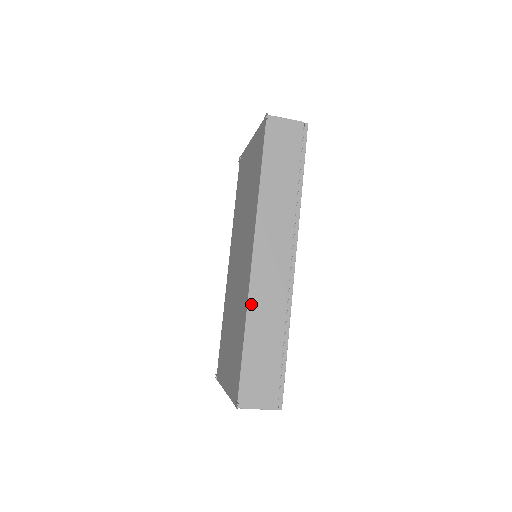
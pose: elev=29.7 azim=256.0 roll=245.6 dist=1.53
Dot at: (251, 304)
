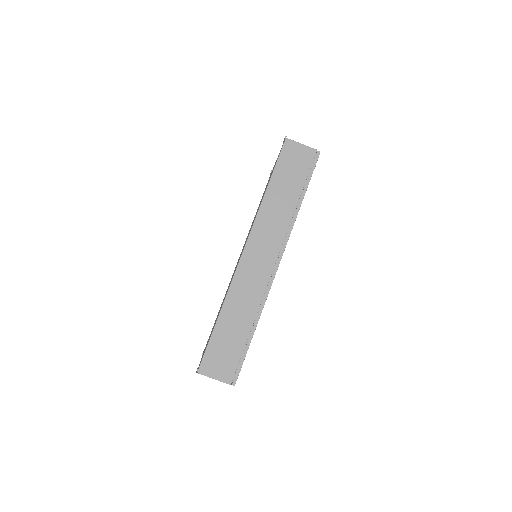
Dot at: (231, 290)
